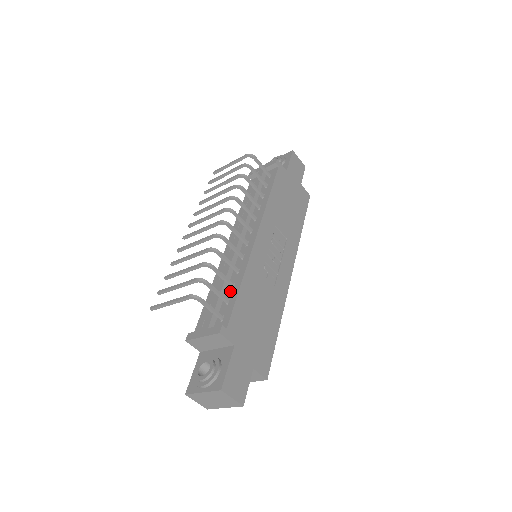
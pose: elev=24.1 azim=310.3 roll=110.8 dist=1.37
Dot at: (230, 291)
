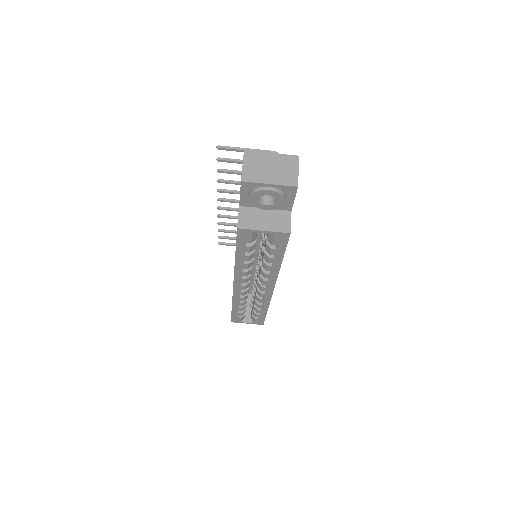
Dot at: occluded
